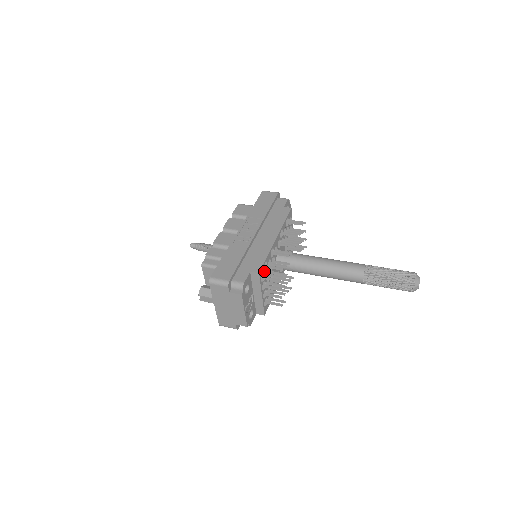
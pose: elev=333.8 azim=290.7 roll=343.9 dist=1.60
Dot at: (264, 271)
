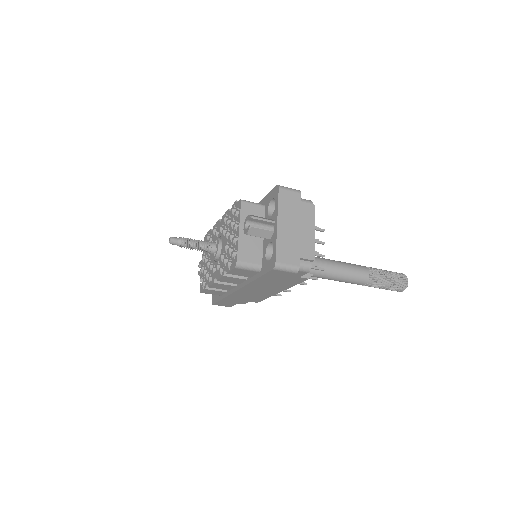
Dot at: occluded
